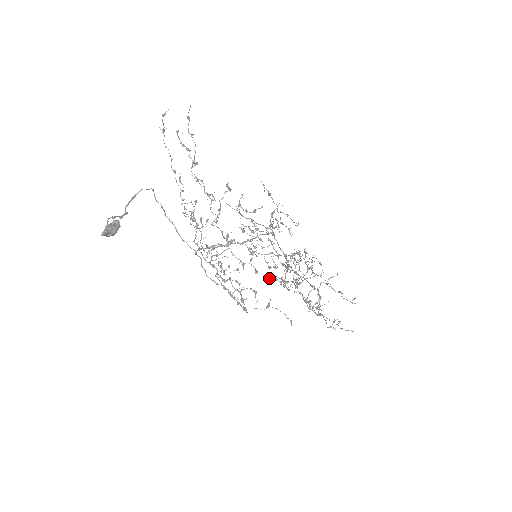
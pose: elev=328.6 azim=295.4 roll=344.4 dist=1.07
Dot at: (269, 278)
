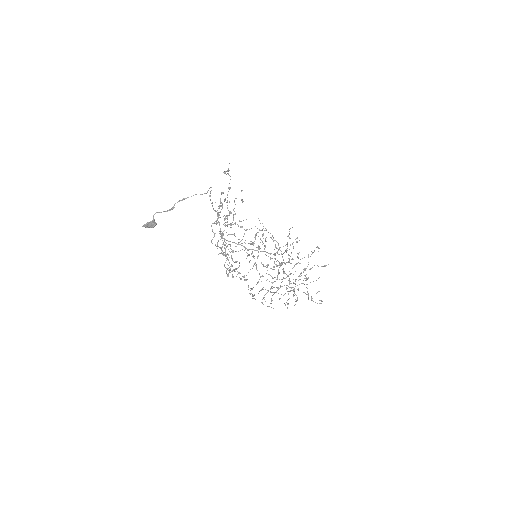
Dot at: occluded
